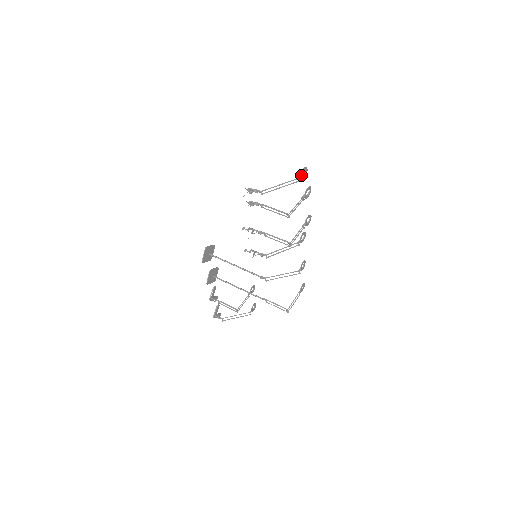
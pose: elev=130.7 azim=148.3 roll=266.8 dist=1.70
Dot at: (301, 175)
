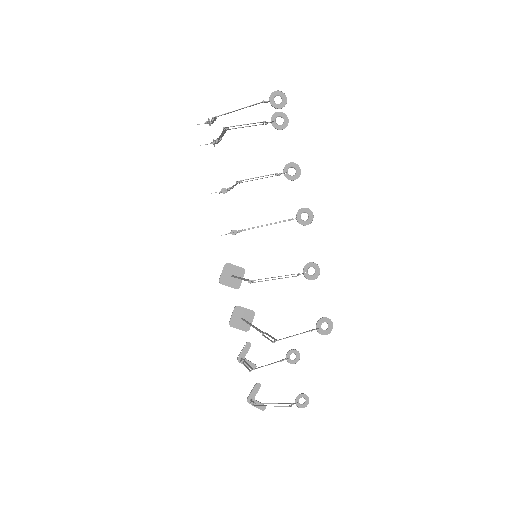
Dot at: (272, 100)
